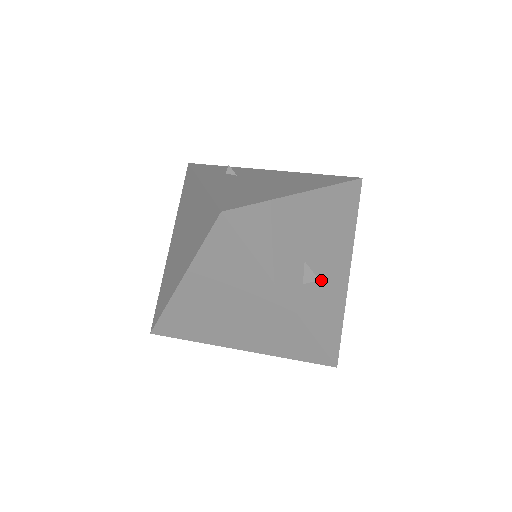
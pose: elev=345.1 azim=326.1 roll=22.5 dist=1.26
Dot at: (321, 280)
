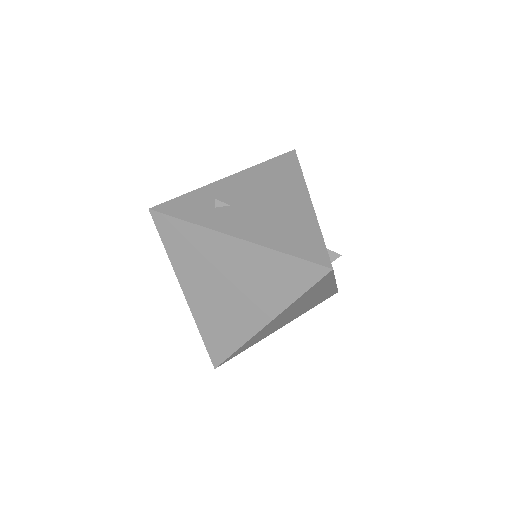
Dot at: occluded
